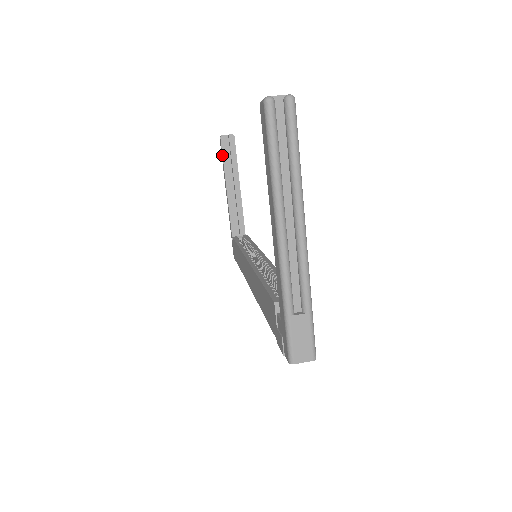
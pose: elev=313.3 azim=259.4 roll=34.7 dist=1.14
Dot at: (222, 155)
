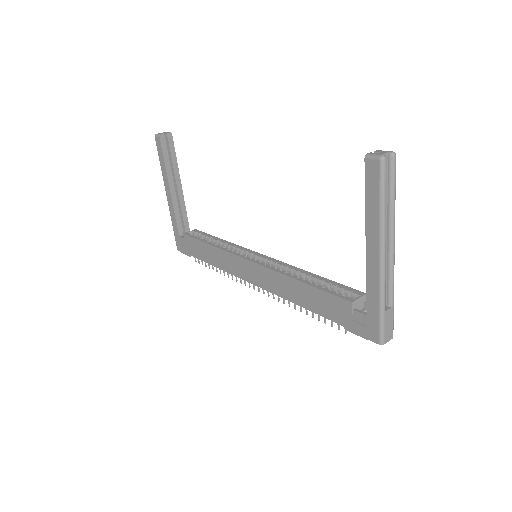
Dot at: (163, 154)
